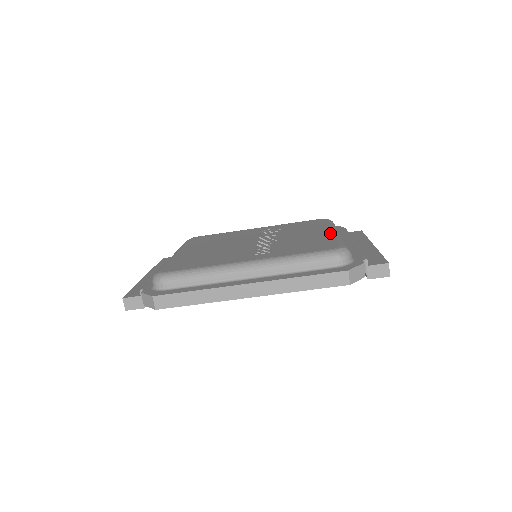
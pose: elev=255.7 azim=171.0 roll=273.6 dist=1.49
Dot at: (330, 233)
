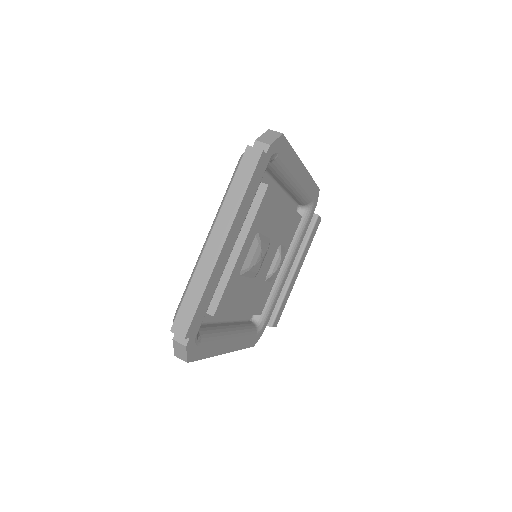
Dot at: occluded
